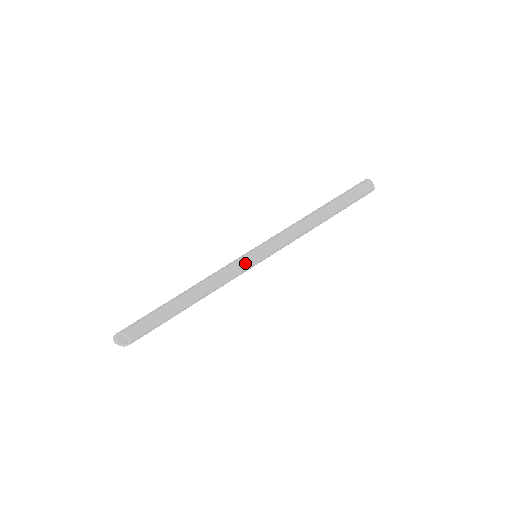
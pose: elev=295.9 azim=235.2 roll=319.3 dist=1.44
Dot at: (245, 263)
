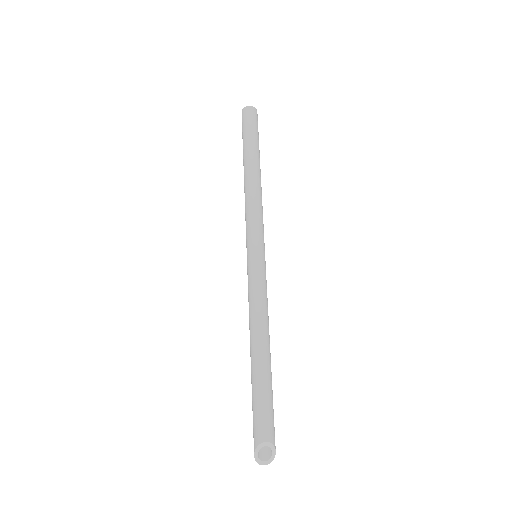
Dot at: (255, 270)
